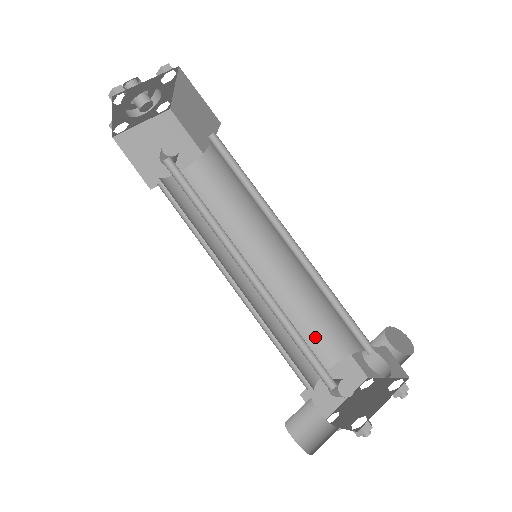
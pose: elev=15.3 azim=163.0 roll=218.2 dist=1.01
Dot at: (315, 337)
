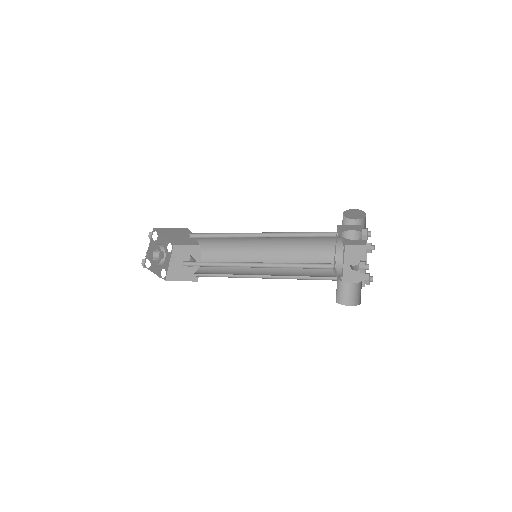
Dot at: (322, 257)
